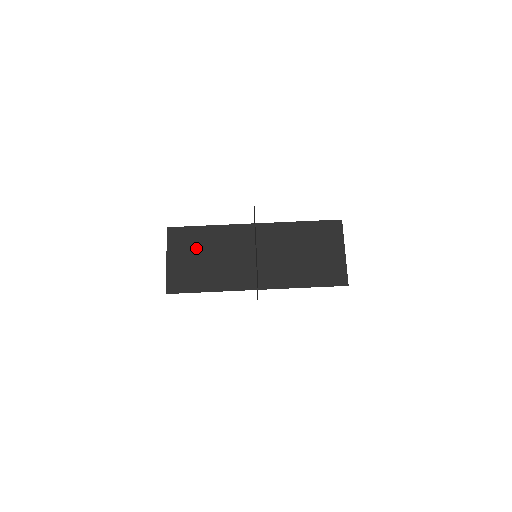
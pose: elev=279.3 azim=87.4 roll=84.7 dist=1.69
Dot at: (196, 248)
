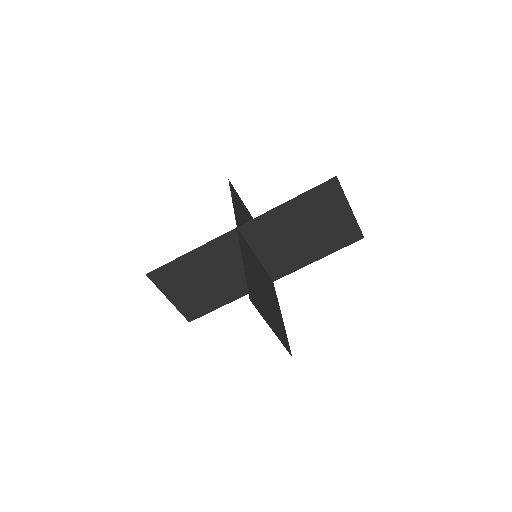
Dot at: (190, 278)
